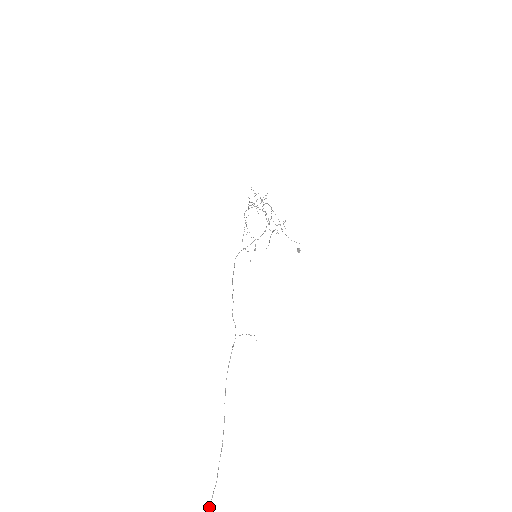
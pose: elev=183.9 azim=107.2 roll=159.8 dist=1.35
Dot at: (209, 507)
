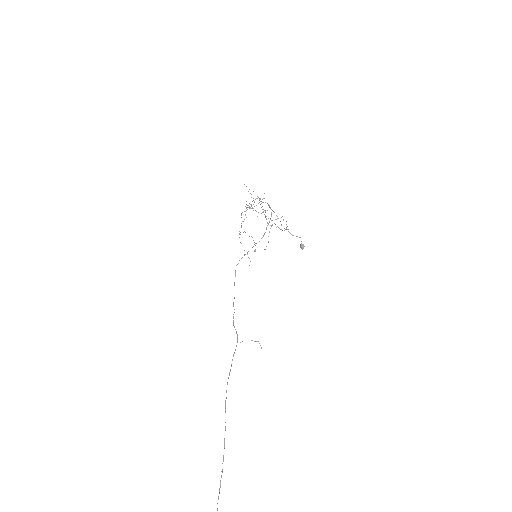
Dot at: out of frame
